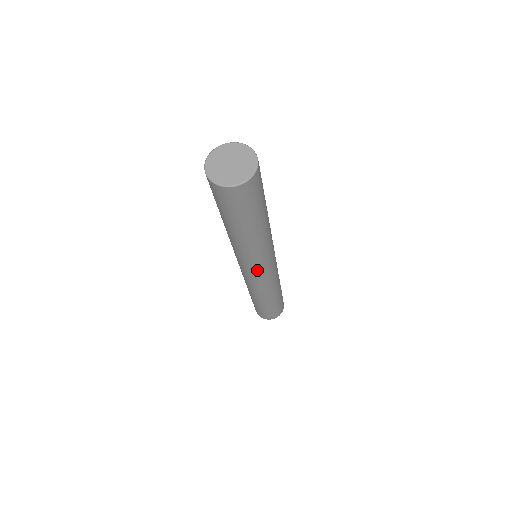
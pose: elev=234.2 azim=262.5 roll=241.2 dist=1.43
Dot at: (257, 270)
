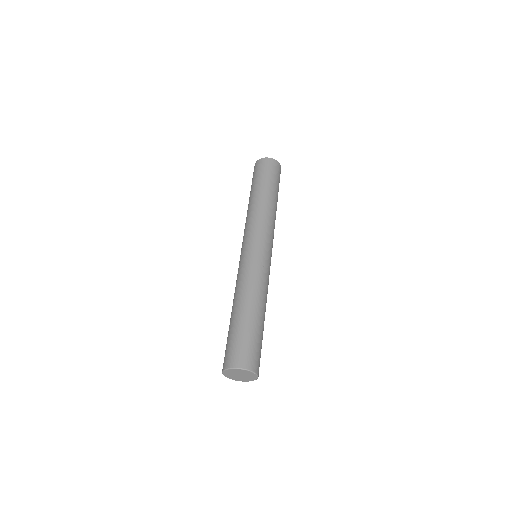
Dot at: occluded
